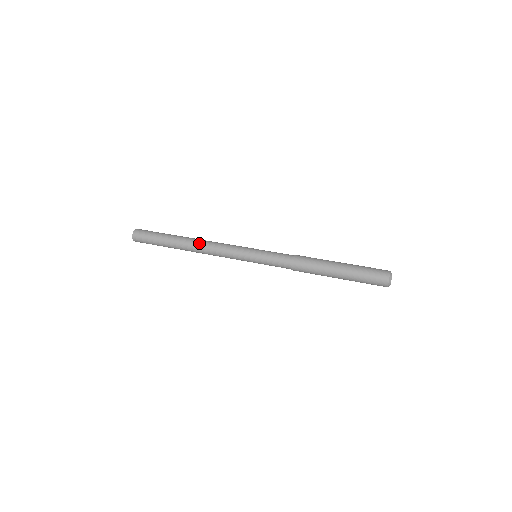
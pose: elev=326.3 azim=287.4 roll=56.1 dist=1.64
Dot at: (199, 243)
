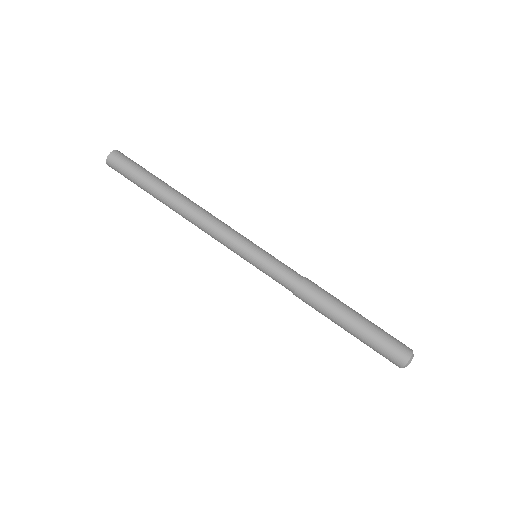
Dot at: (185, 217)
